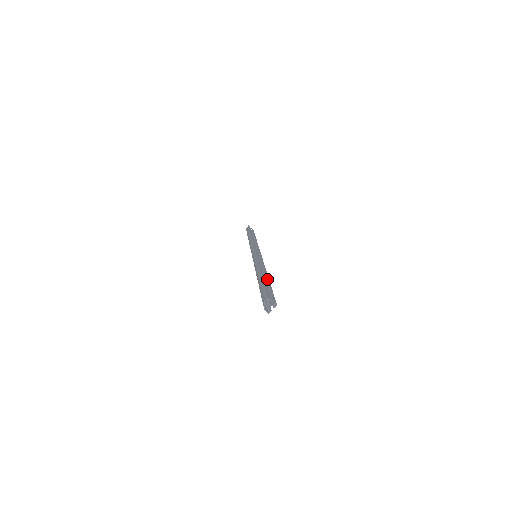
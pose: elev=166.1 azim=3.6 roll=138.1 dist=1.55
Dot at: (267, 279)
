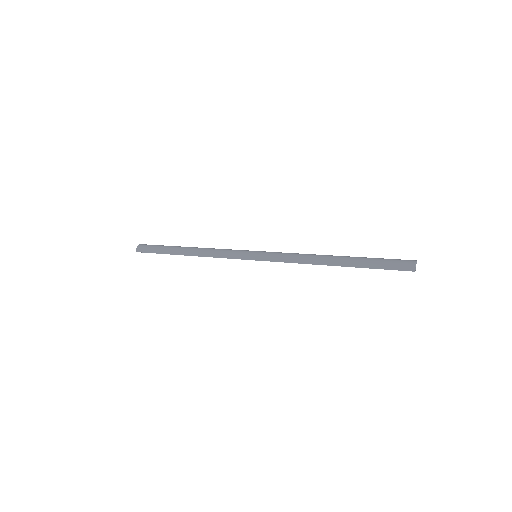
Dot at: occluded
